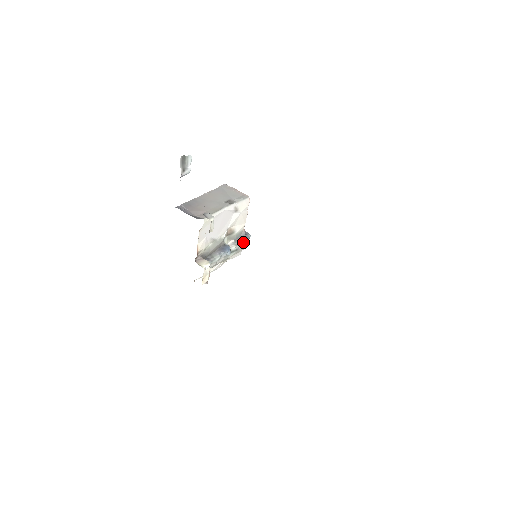
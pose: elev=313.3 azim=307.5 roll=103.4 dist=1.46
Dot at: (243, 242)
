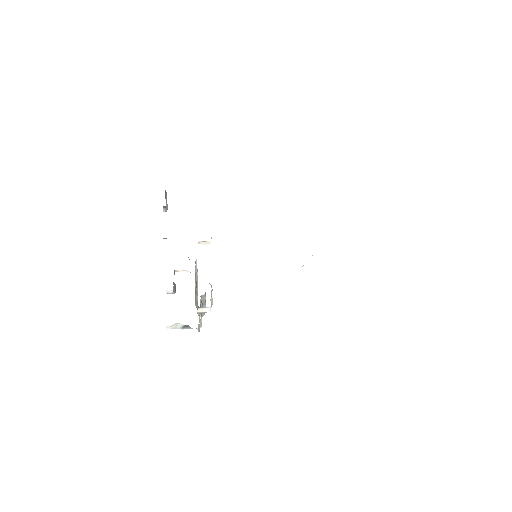
Dot at: occluded
